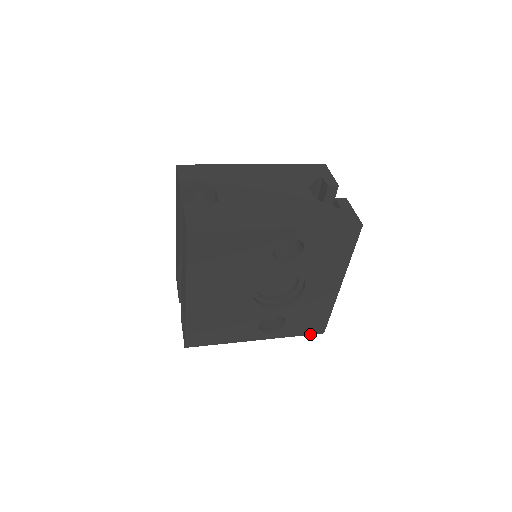
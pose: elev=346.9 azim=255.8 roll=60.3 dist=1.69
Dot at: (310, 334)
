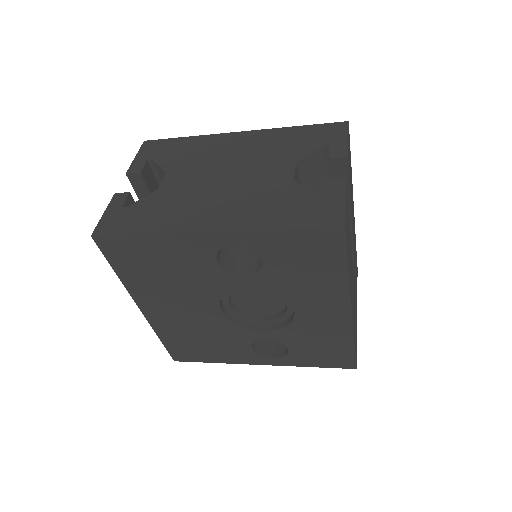
Dot at: (335, 367)
